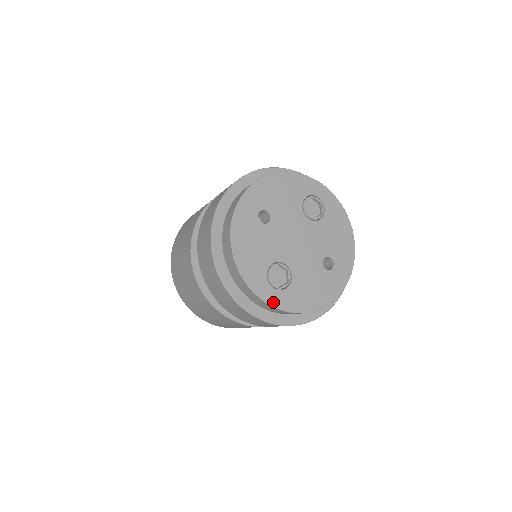
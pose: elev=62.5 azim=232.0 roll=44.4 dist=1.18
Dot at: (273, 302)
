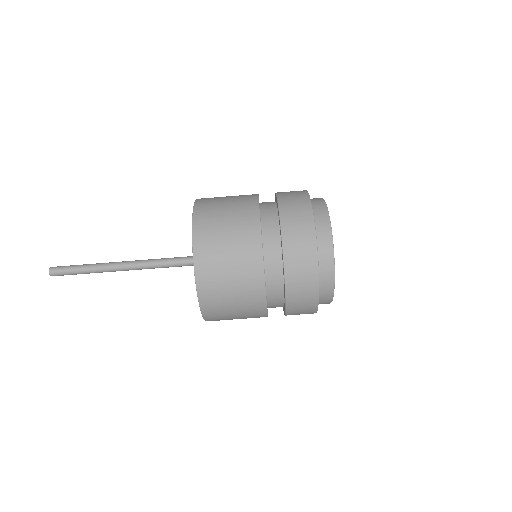
Dot at: (333, 295)
